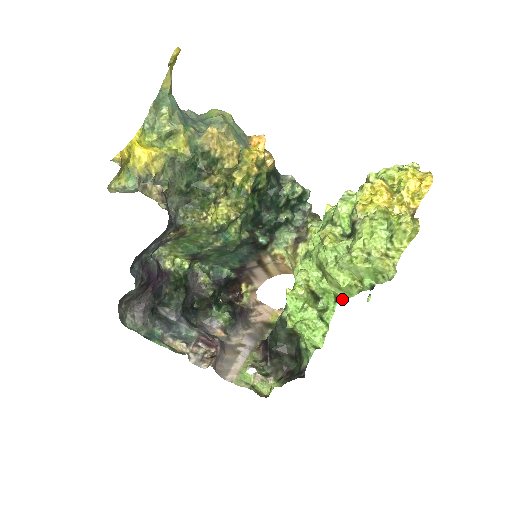
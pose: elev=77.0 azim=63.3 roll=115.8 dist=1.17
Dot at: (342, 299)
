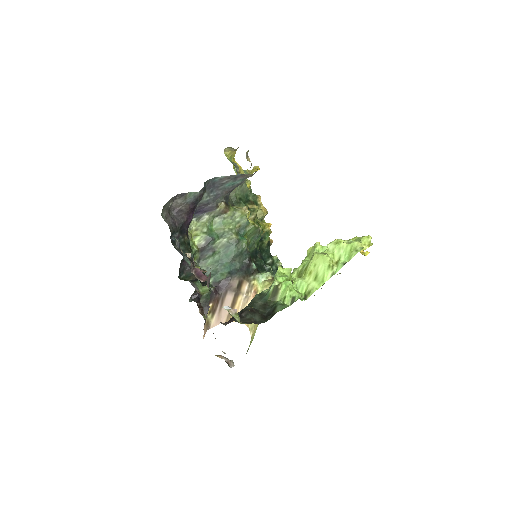
Dot at: (312, 291)
